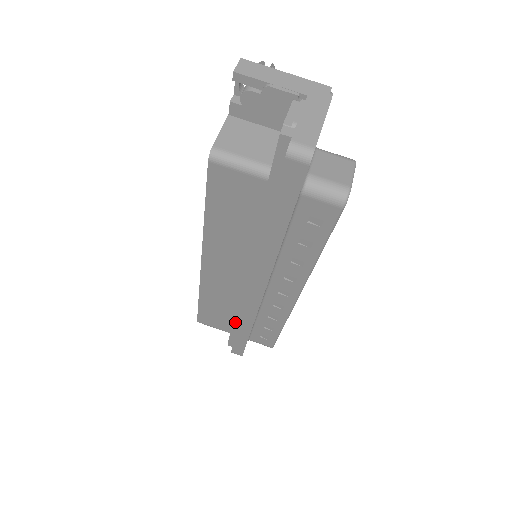
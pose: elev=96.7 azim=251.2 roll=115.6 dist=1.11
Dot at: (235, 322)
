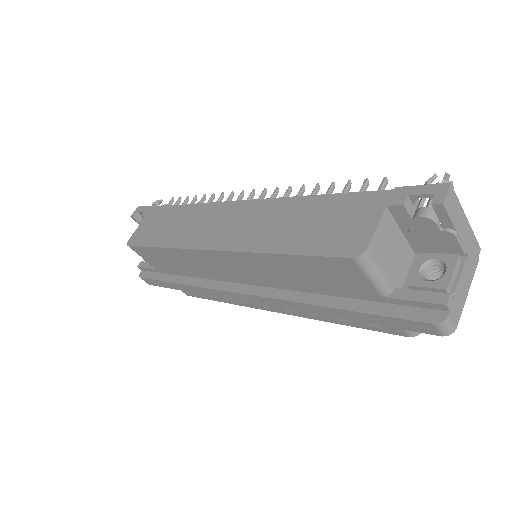
Dot at: (175, 272)
